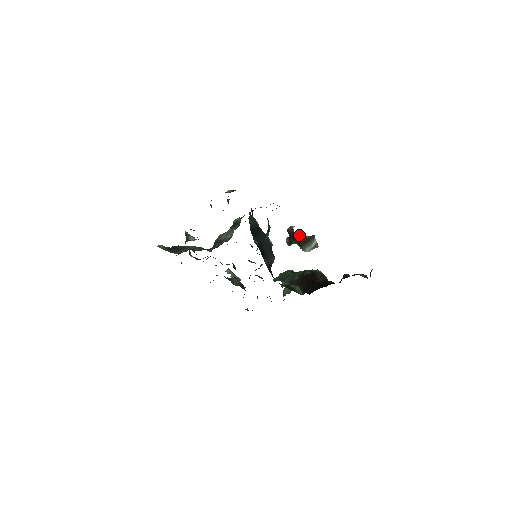
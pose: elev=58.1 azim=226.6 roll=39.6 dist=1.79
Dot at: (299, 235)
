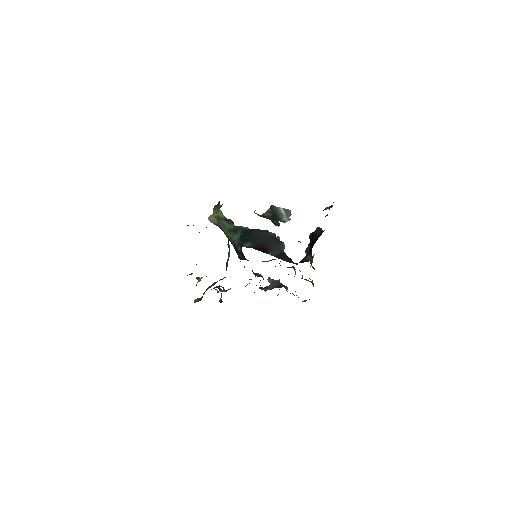
Dot at: (263, 215)
